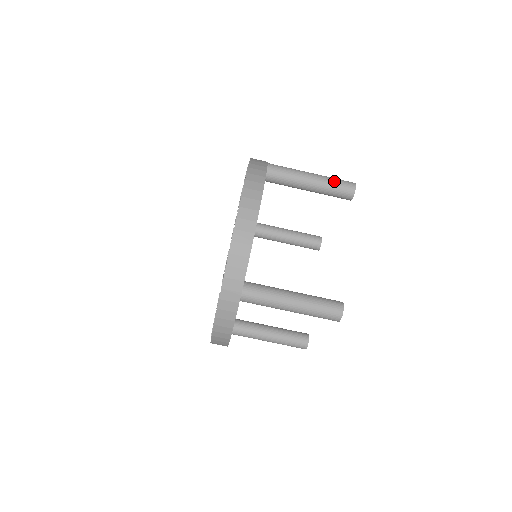
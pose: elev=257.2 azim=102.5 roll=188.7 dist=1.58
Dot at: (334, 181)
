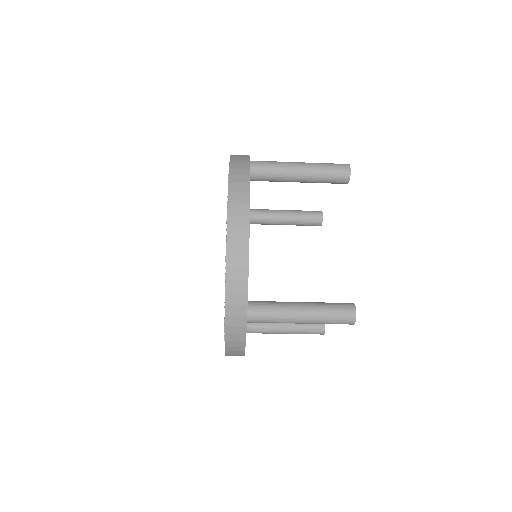
Dot at: (326, 168)
